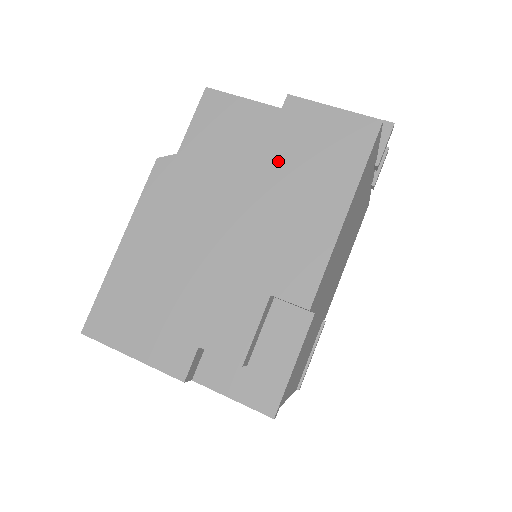
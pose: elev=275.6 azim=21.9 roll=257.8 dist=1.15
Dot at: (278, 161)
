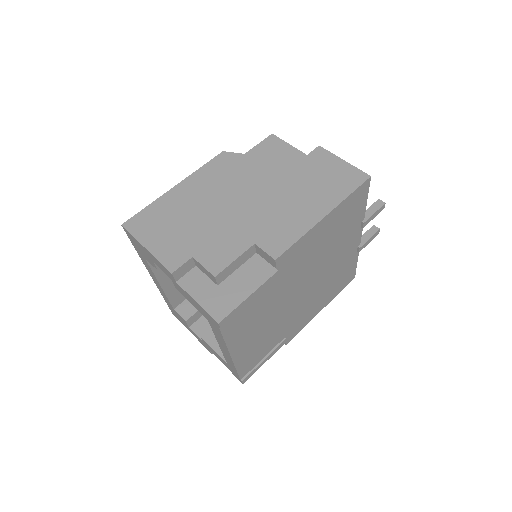
Dot at: (296, 176)
